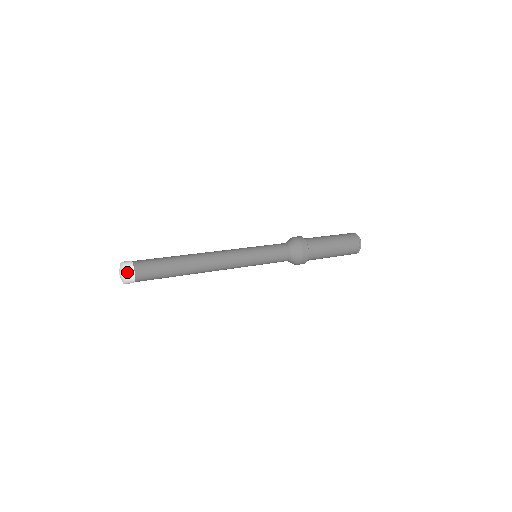
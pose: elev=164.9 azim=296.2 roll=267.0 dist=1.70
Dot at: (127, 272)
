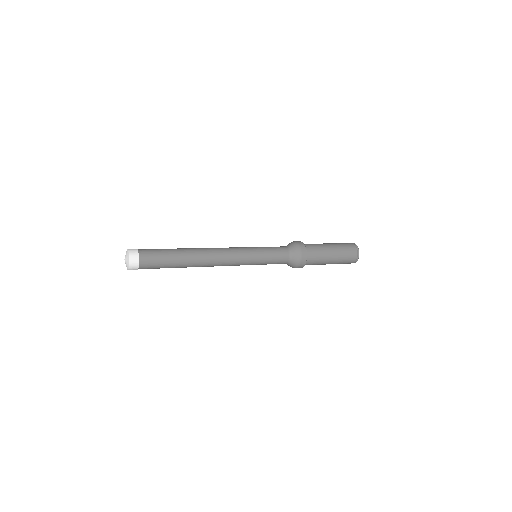
Dot at: (132, 260)
